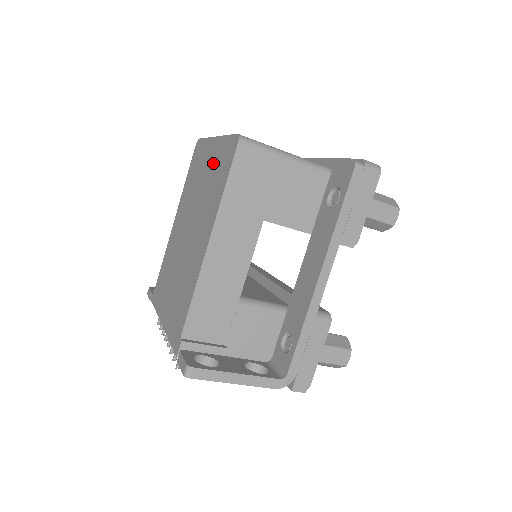
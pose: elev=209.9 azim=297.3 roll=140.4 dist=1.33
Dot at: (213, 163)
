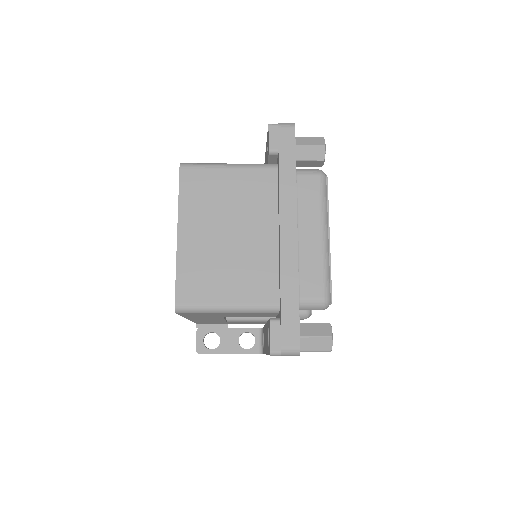
Dot at: occluded
